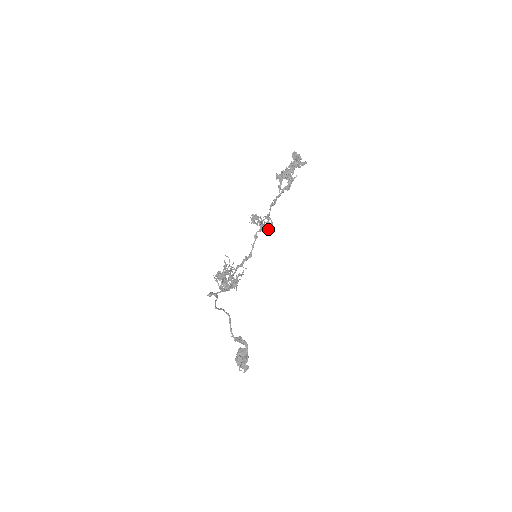
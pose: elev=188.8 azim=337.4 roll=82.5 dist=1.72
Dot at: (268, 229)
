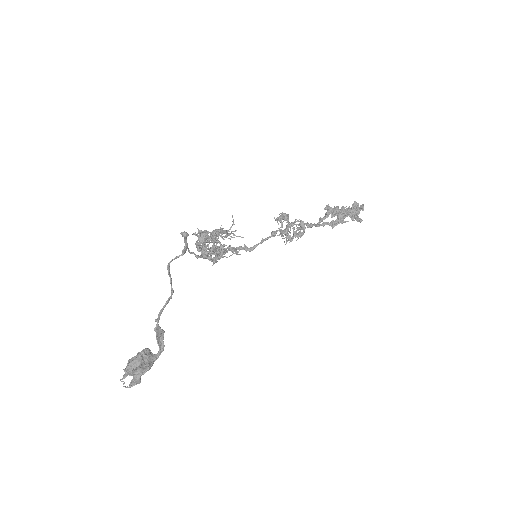
Dot at: (290, 240)
